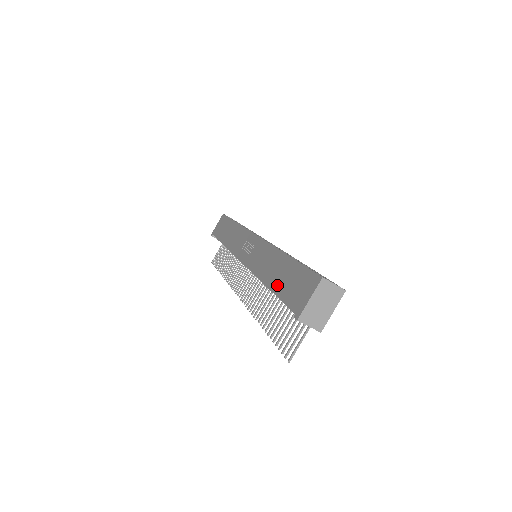
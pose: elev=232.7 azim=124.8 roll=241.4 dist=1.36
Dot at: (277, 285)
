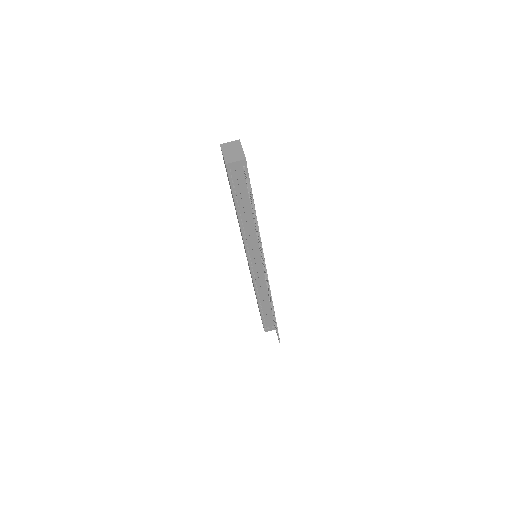
Dot at: occluded
